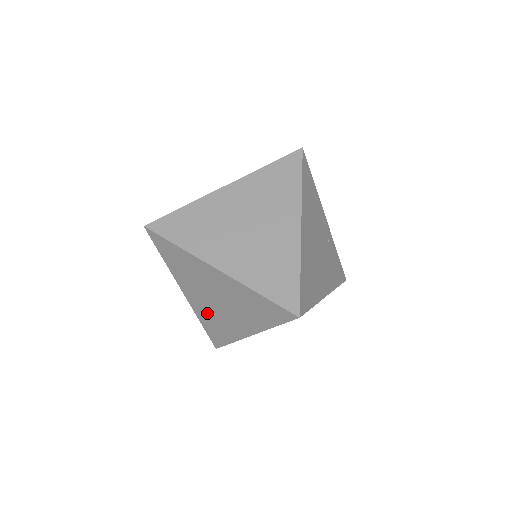
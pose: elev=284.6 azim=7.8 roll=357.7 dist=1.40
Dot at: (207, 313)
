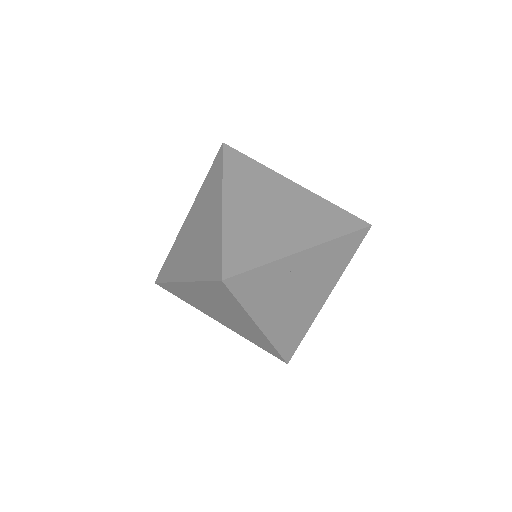
Dot at: (191, 295)
